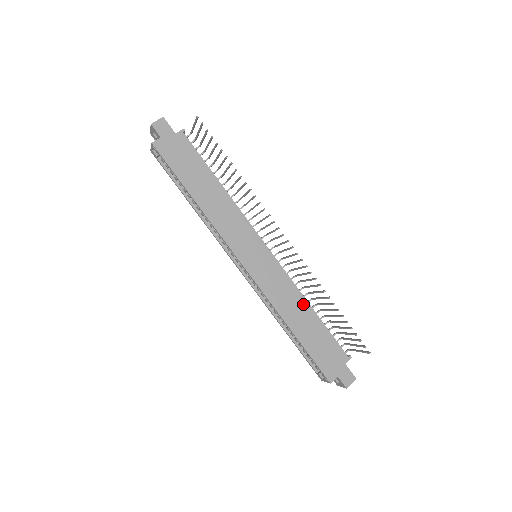
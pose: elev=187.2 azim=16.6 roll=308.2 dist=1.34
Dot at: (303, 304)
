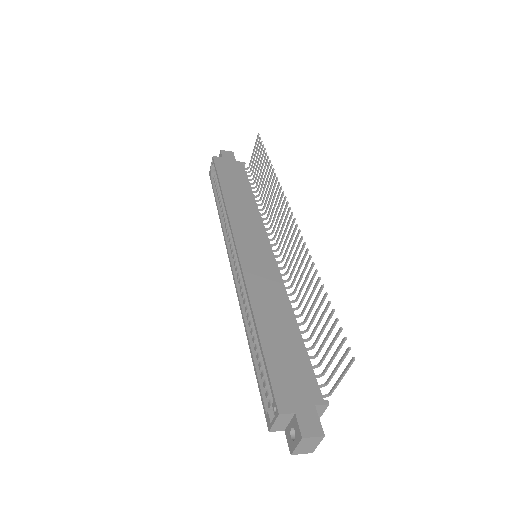
Dot at: (286, 311)
